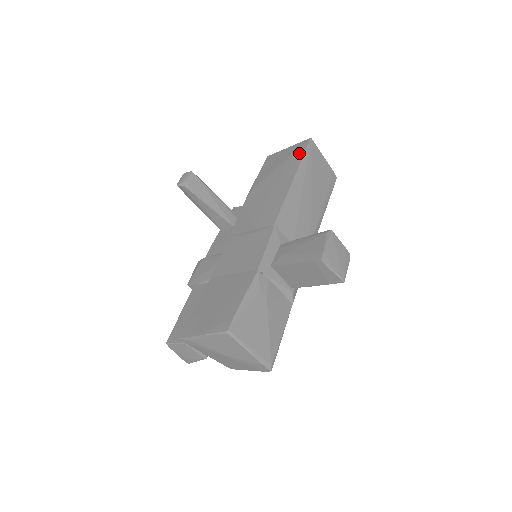
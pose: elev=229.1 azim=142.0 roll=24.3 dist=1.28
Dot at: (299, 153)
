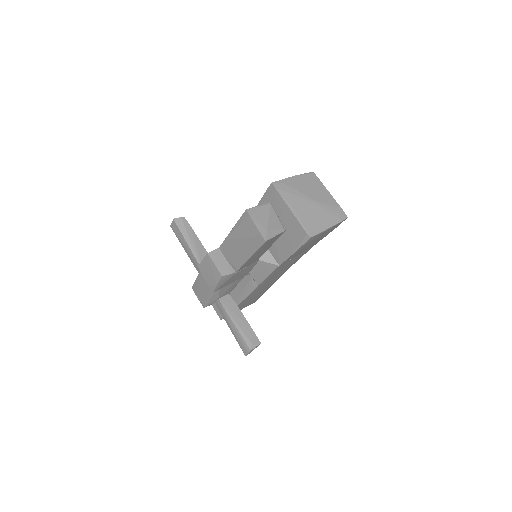
Dot at: occluded
